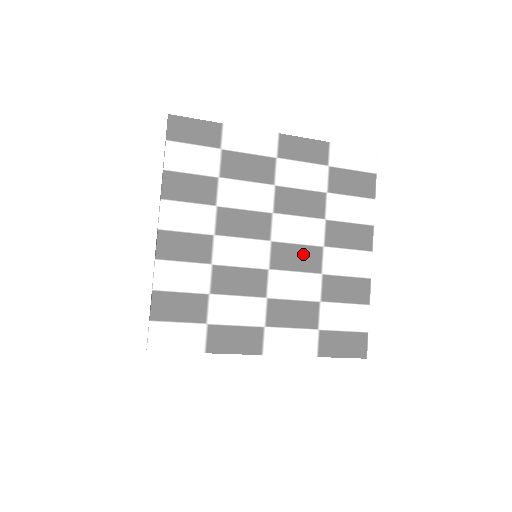
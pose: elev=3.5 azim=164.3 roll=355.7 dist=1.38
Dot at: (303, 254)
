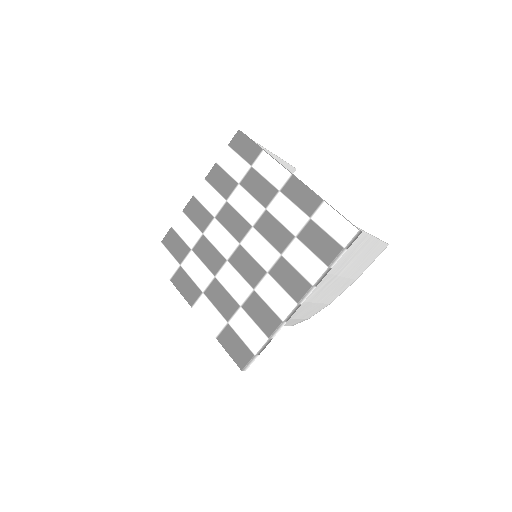
Dot at: (252, 267)
